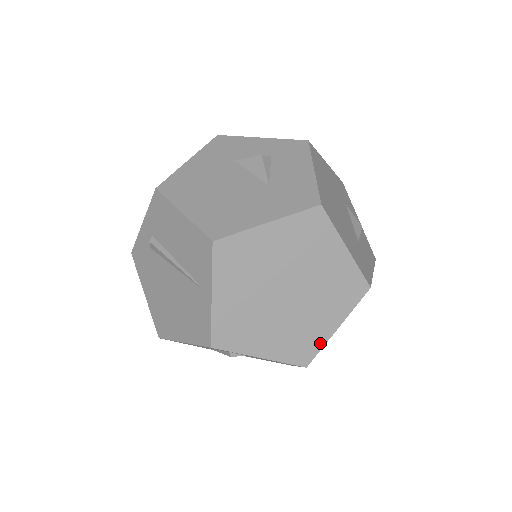
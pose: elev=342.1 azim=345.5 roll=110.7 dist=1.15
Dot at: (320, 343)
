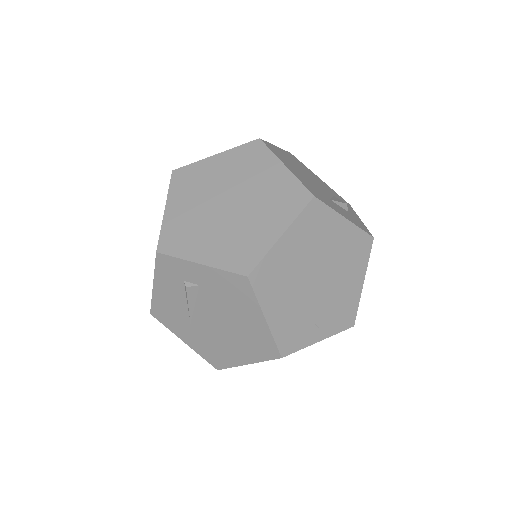
Dot at: (262, 251)
